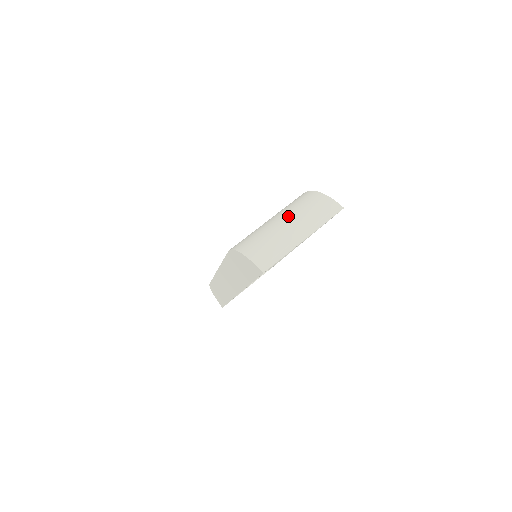
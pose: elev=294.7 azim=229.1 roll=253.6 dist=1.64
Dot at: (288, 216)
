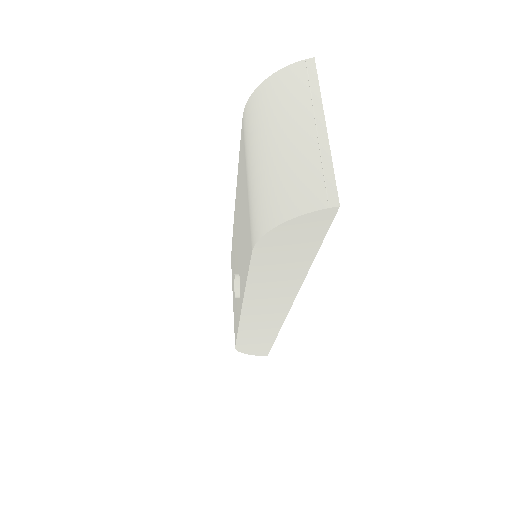
Dot at: (269, 134)
